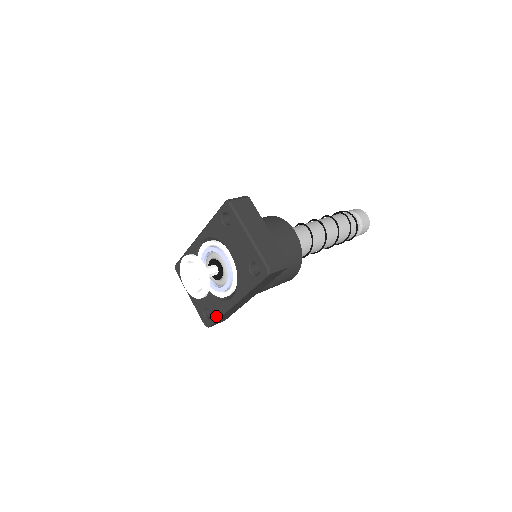
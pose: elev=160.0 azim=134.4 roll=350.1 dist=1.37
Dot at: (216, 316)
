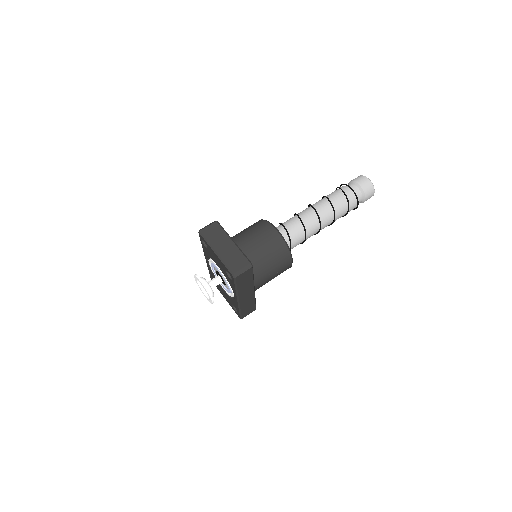
Dot at: (238, 310)
